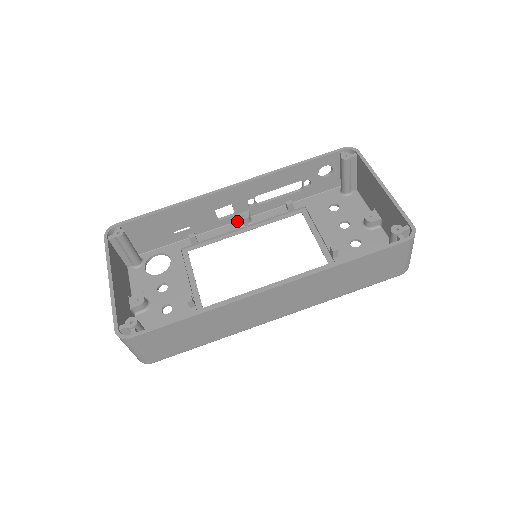
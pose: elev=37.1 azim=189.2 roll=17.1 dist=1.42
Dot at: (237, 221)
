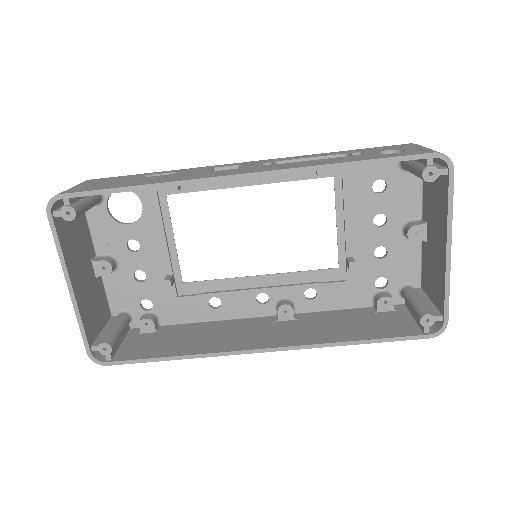
Dot at: occluded
